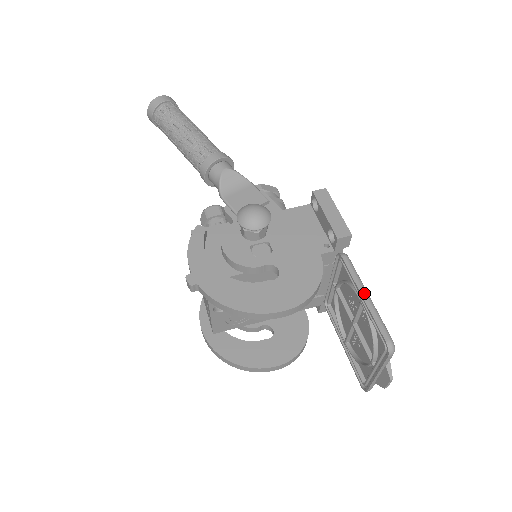
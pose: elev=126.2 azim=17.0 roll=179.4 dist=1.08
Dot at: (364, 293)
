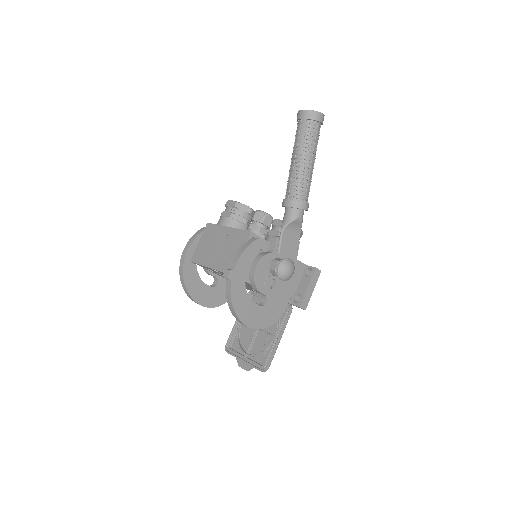
Dot at: (281, 337)
